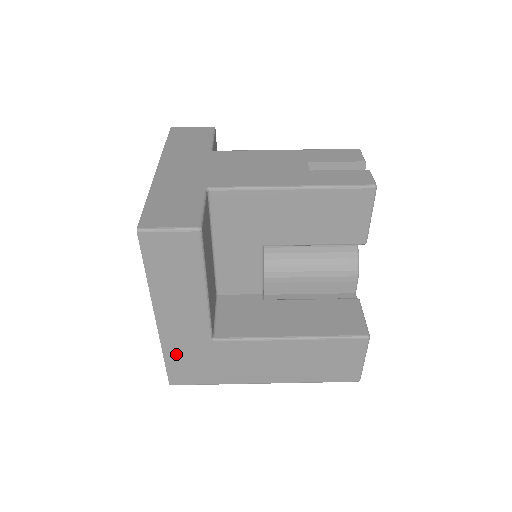
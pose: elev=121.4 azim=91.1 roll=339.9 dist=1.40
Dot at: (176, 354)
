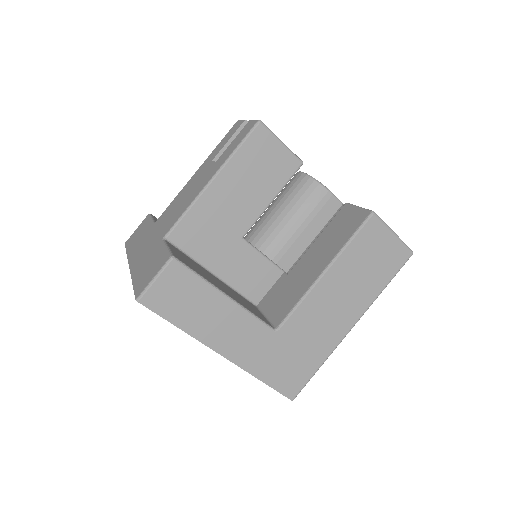
Dot at: (266, 369)
